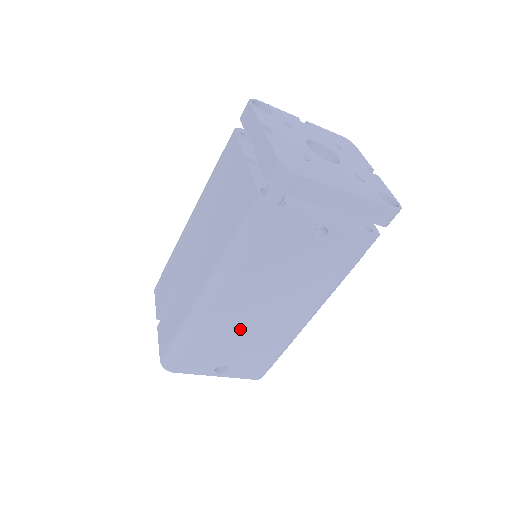
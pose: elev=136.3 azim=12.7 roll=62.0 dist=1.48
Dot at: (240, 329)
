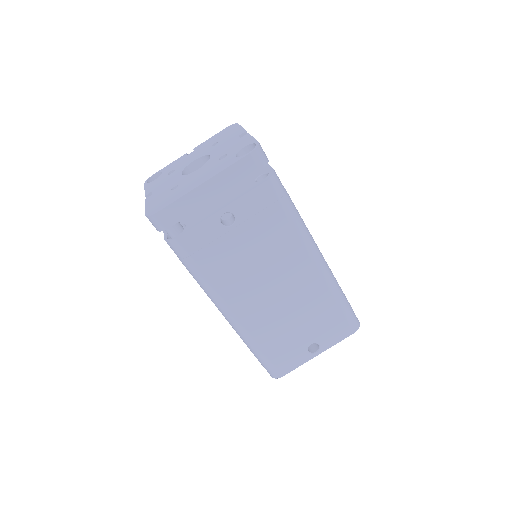
Dot at: (279, 315)
